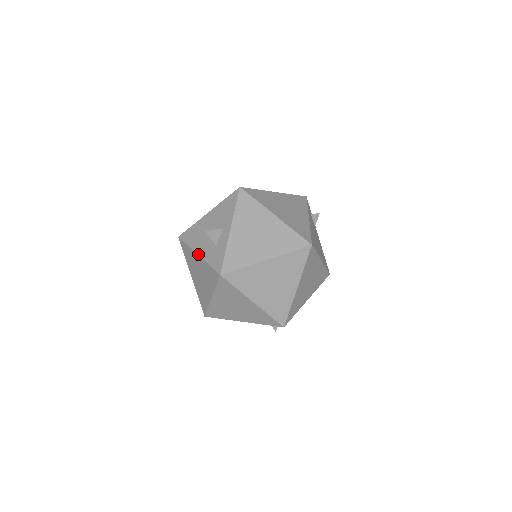
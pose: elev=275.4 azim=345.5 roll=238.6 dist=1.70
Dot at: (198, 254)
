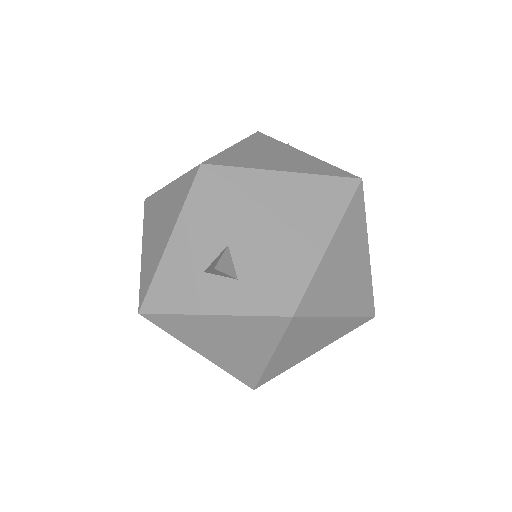
Dot at: (211, 314)
